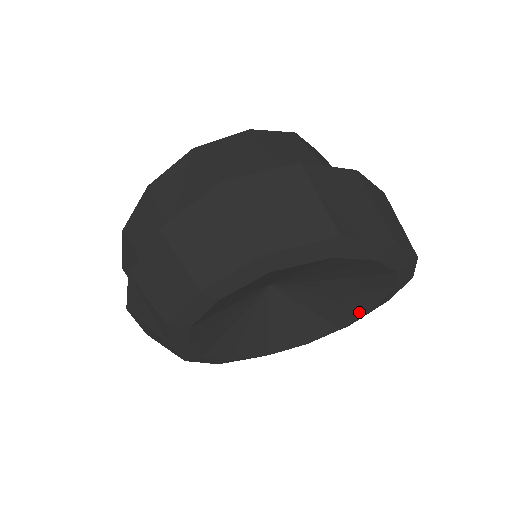
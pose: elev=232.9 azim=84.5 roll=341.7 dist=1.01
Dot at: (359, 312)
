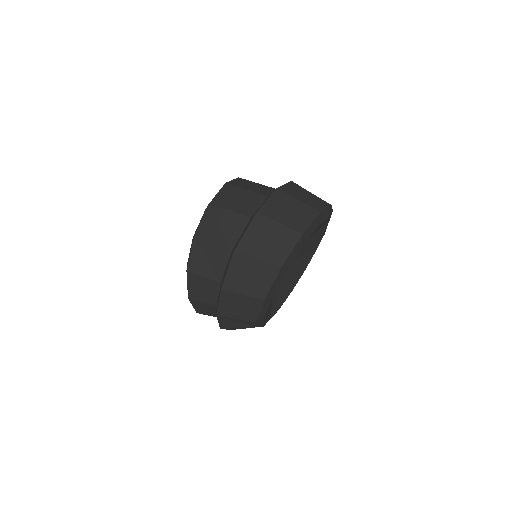
Dot at: (319, 240)
